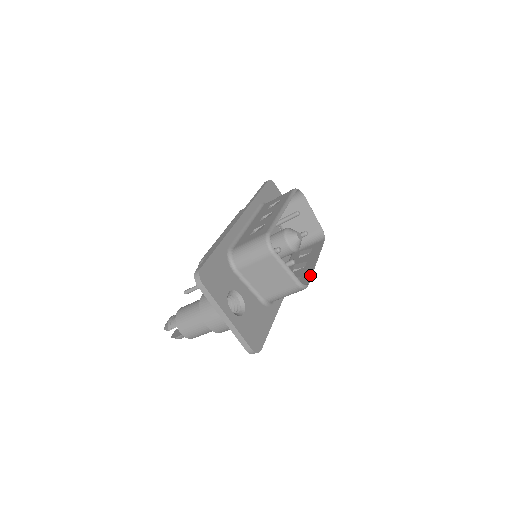
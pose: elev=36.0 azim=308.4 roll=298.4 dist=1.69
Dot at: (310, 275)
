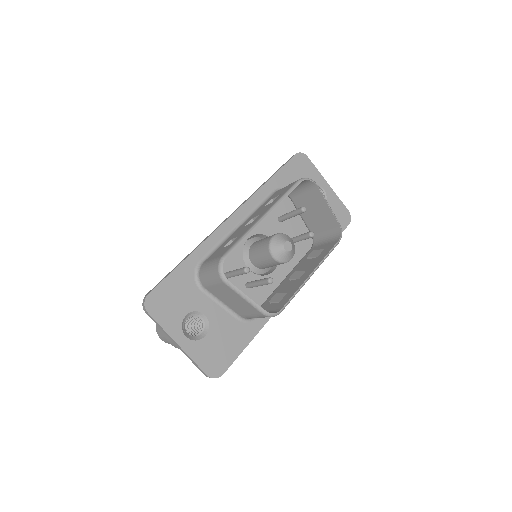
Dot at: (290, 296)
